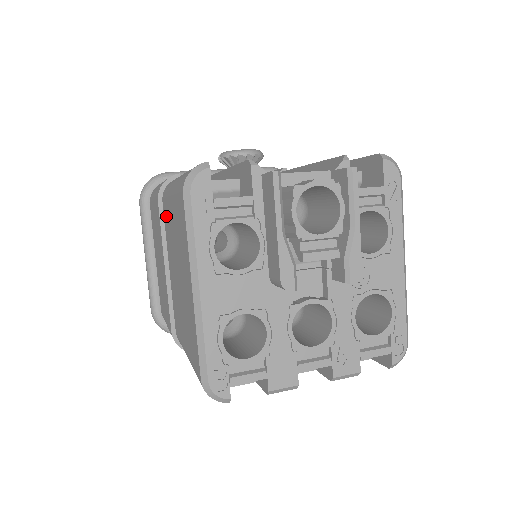
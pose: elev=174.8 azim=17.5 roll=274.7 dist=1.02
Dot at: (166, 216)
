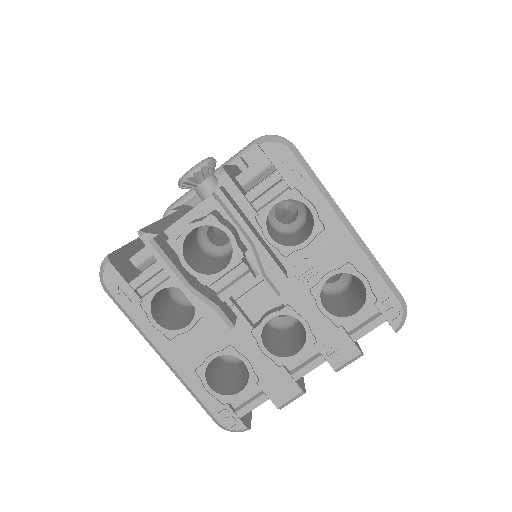
Dot at: occluded
